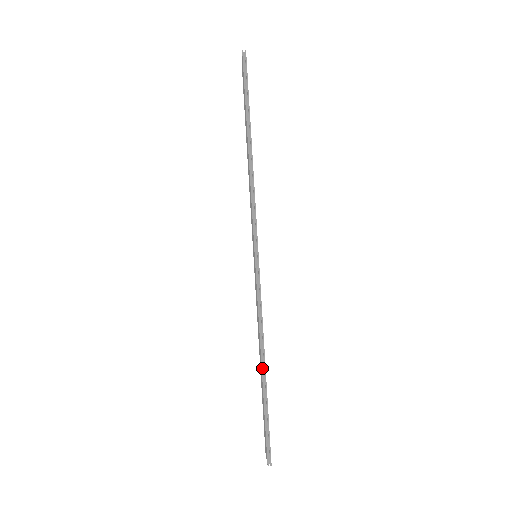
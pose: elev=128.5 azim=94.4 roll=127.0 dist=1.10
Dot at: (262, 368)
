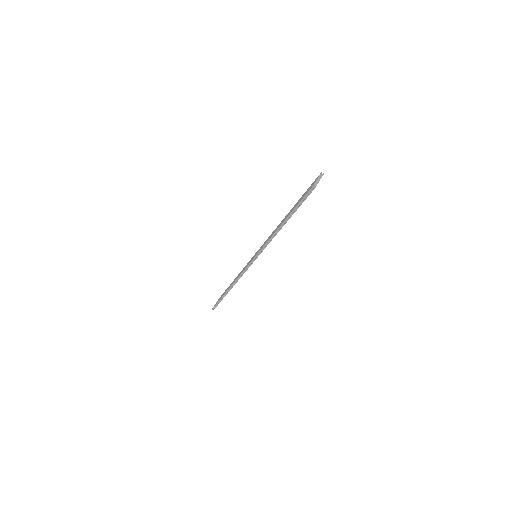
Dot at: (228, 290)
